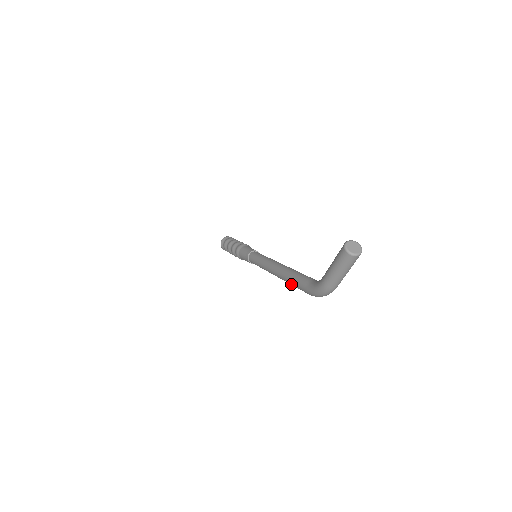
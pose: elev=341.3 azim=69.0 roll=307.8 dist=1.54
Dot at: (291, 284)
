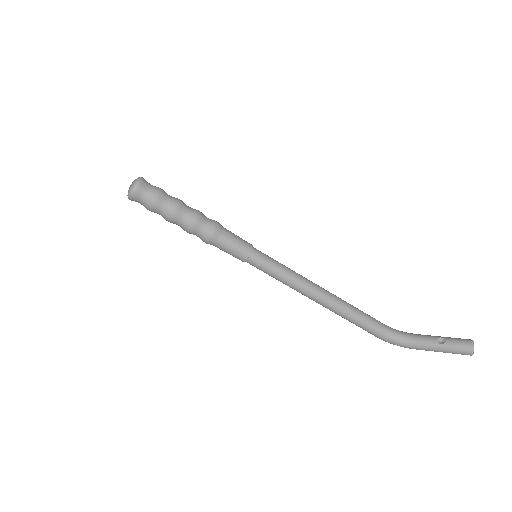
Dot at: (349, 321)
